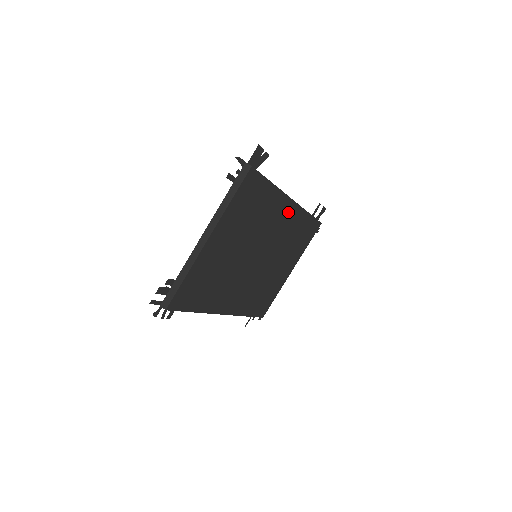
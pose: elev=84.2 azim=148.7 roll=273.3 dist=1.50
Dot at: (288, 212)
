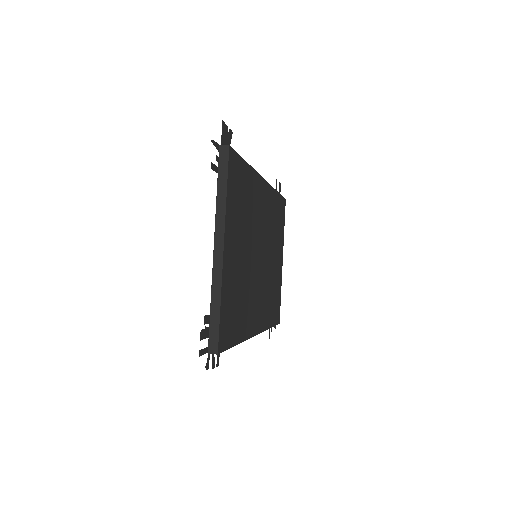
Dot at: (264, 194)
